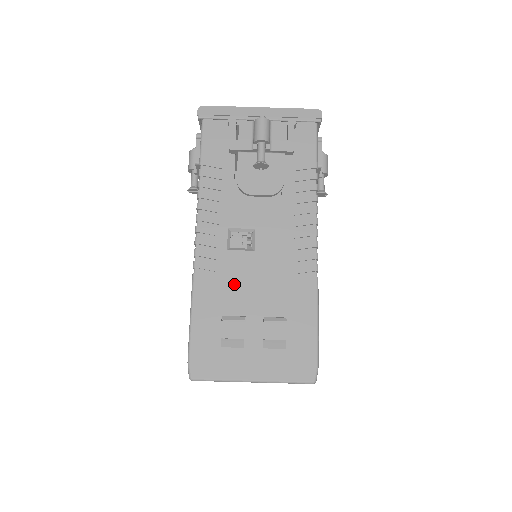
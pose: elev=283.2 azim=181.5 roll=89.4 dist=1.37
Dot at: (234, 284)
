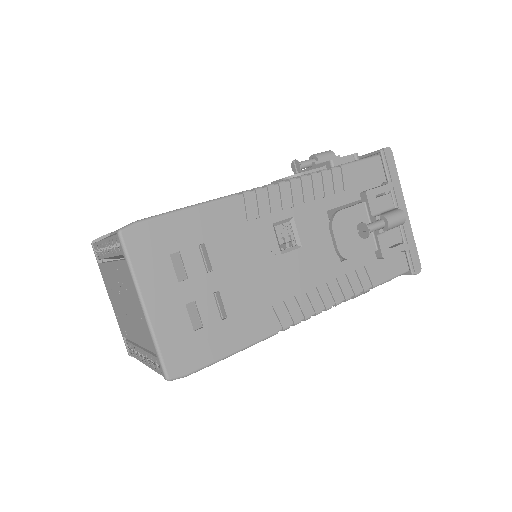
Dot at: (242, 244)
